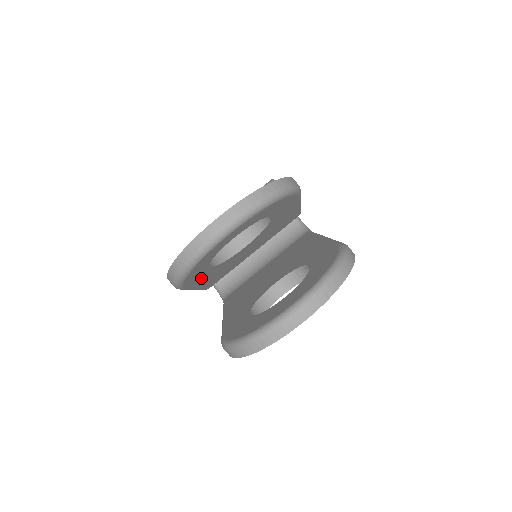
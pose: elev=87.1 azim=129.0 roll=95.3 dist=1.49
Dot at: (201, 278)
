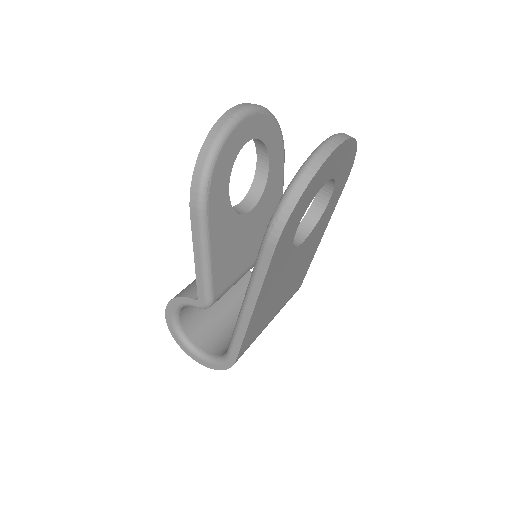
Dot at: (219, 217)
